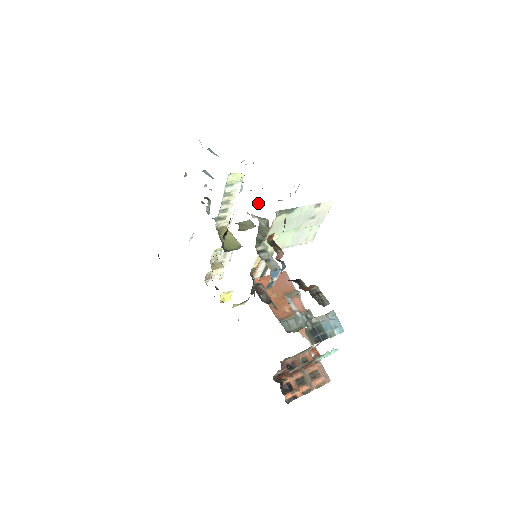
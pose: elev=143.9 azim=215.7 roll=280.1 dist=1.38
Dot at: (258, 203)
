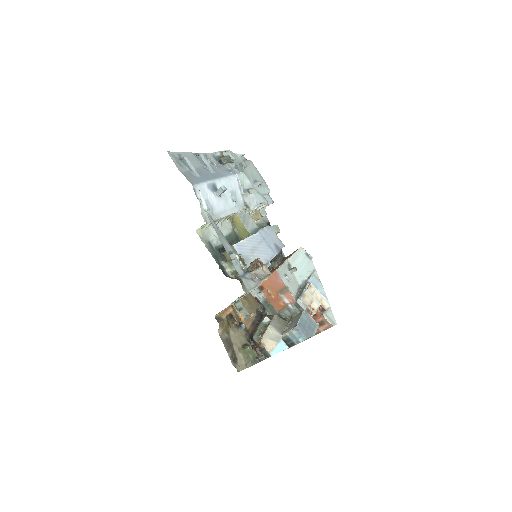
Dot at: (219, 266)
